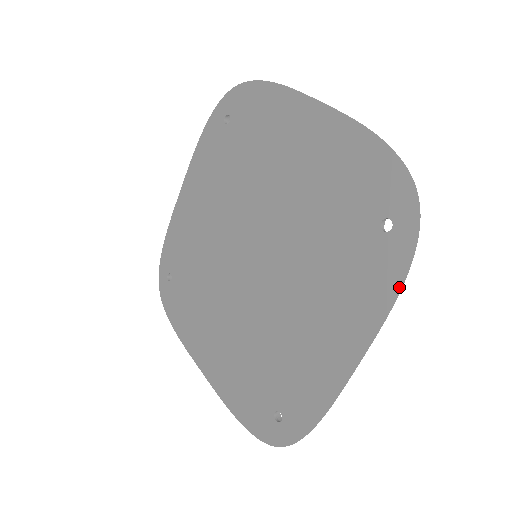
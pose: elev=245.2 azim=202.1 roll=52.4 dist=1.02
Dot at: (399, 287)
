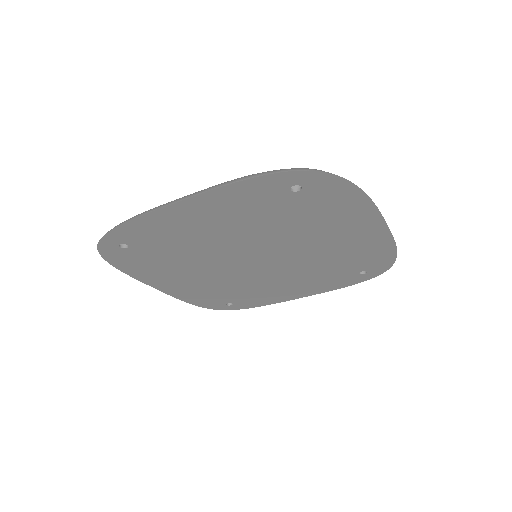
Dot at: (347, 286)
